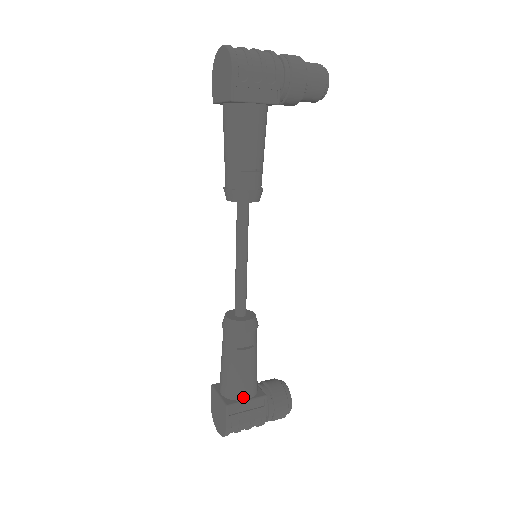
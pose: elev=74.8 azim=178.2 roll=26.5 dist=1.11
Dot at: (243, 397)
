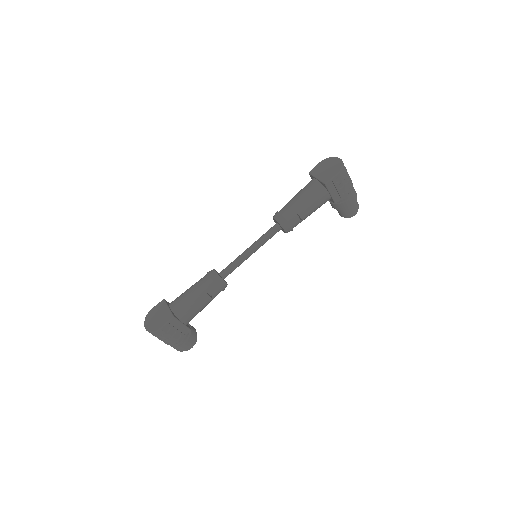
Dot at: (183, 320)
